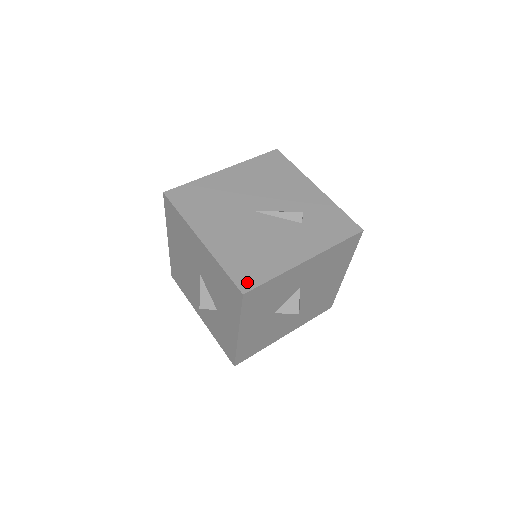
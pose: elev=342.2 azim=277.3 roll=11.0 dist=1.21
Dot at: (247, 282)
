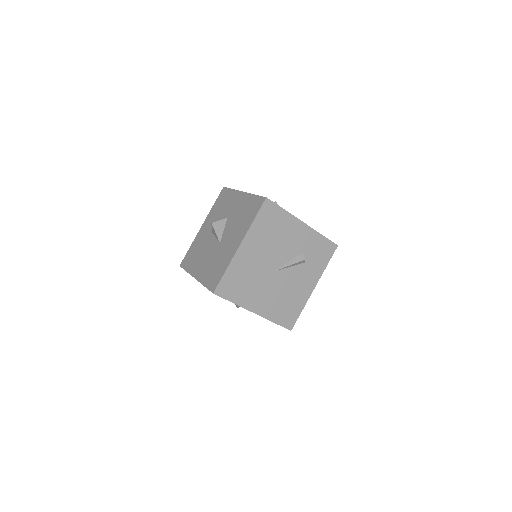
Dot at: (290, 323)
